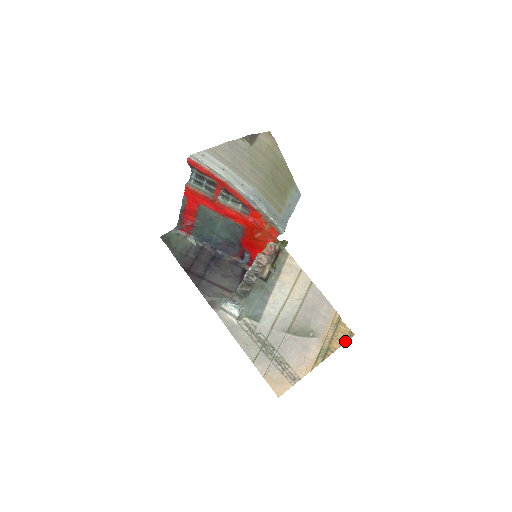
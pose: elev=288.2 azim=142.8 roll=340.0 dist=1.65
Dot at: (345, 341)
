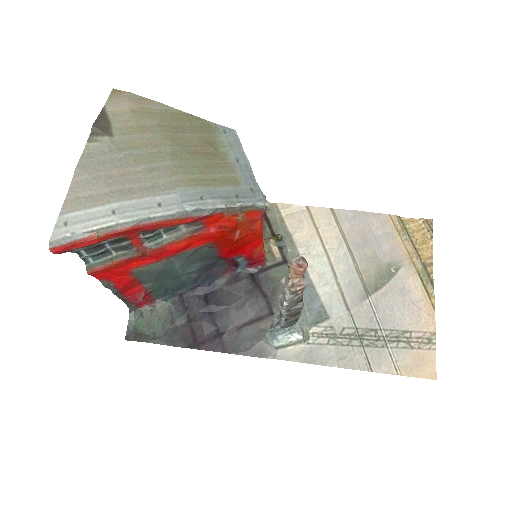
Dot at: (431, 238)
